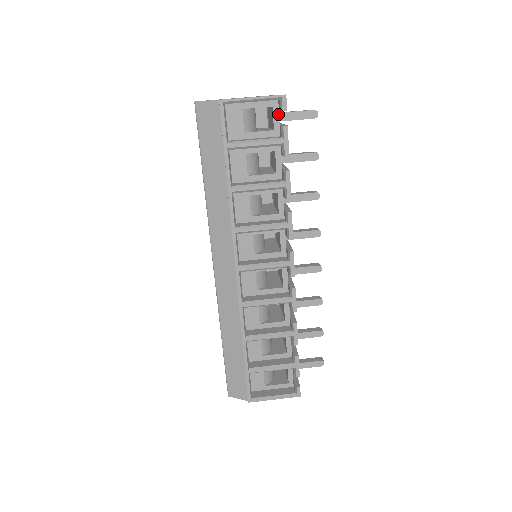
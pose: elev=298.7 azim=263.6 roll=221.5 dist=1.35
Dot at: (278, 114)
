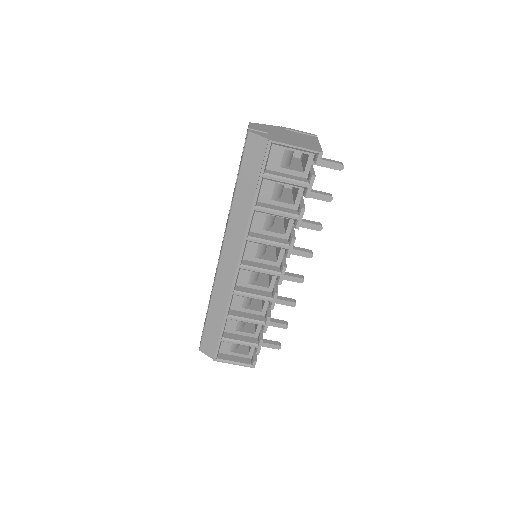
Dot at: occluded
